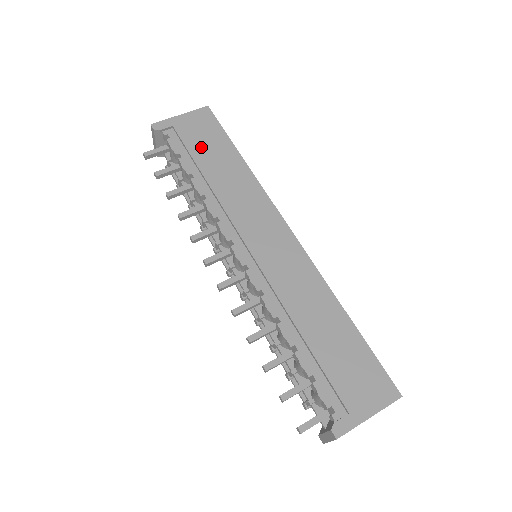
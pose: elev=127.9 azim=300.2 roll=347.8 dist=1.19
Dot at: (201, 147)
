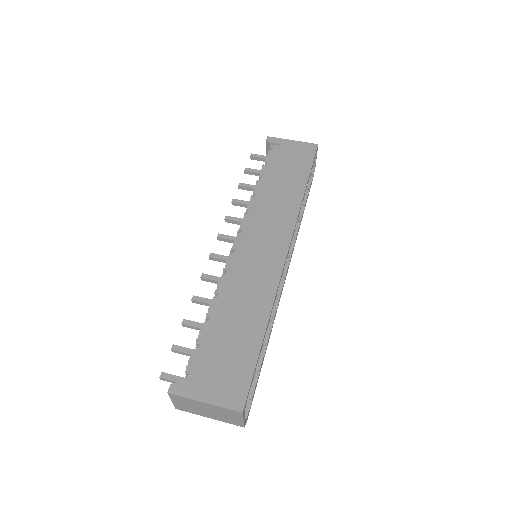
Dot at: (285, 165)
